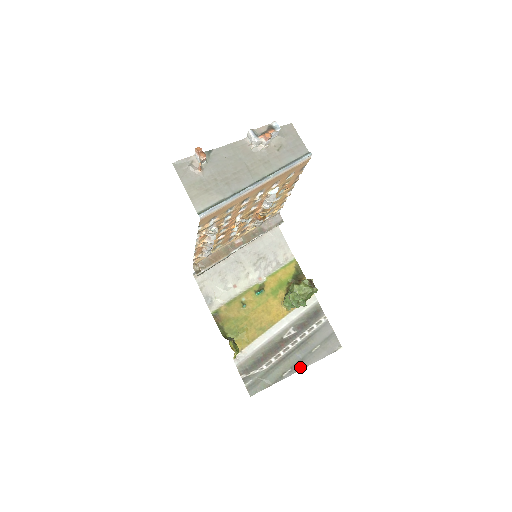
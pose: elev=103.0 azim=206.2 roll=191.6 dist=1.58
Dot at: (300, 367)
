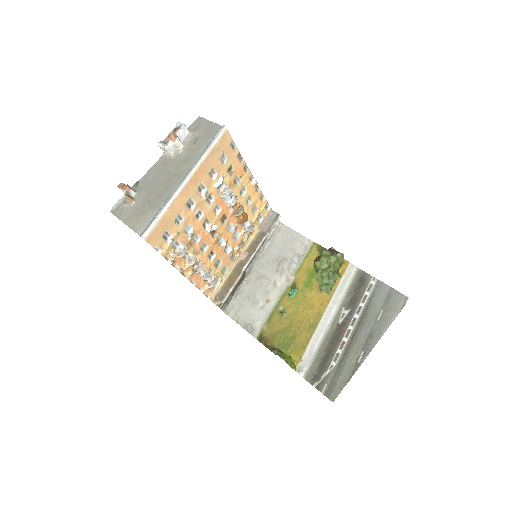
Dot at: (372, 343)
